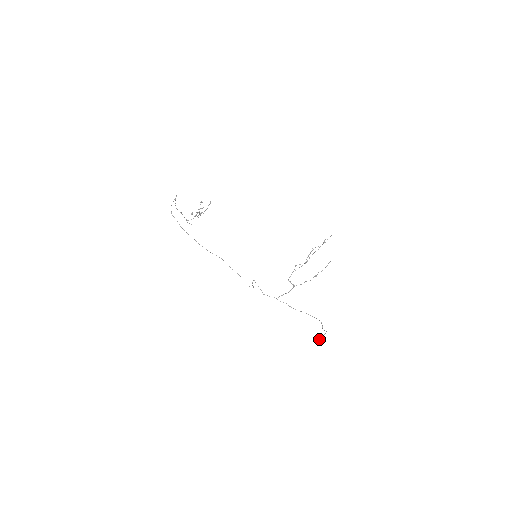
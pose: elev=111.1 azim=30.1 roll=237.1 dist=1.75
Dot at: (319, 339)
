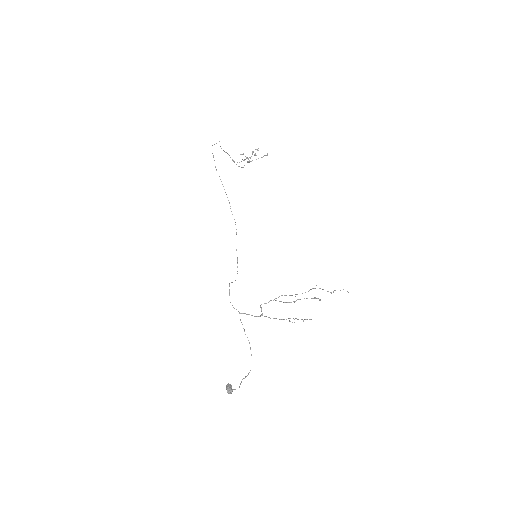
Dot at: (227, 390)
